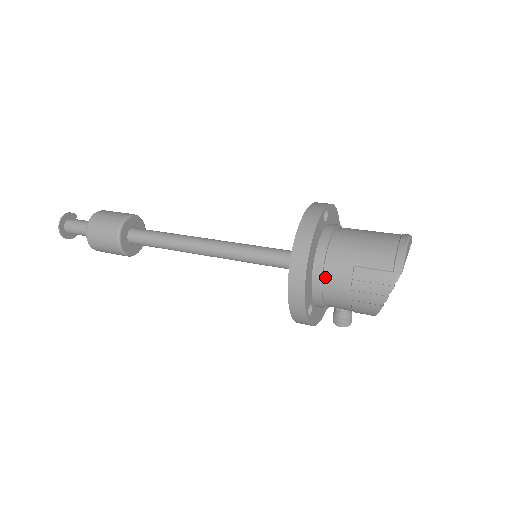
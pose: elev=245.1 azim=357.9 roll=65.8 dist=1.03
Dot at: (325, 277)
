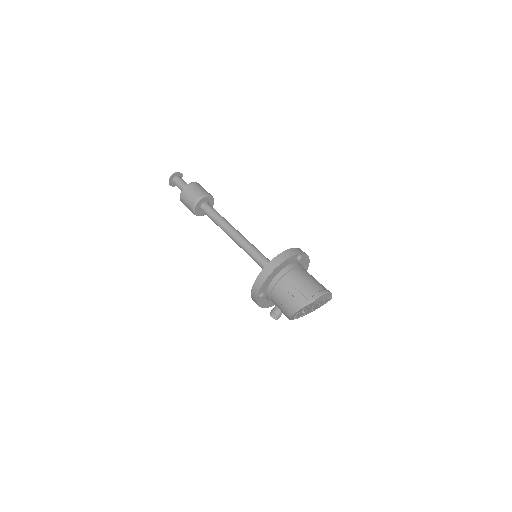
Dot at: (278, 283)
